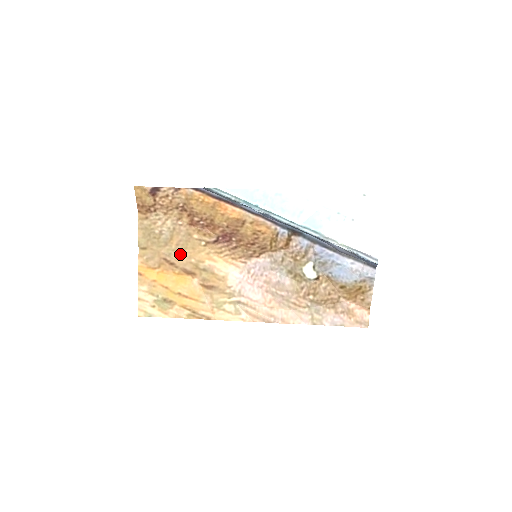
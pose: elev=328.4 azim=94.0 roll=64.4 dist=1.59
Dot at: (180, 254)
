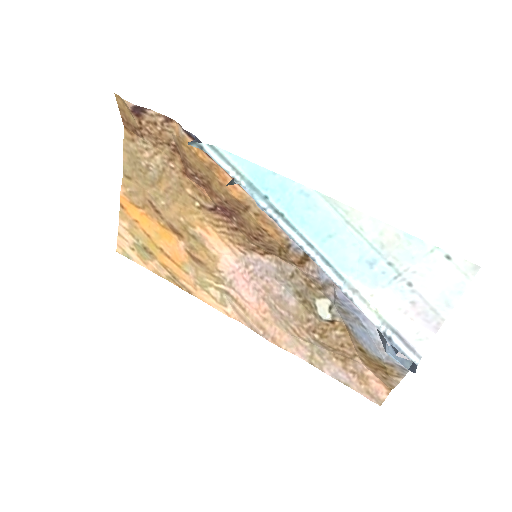
Dot at: (168, 204)
